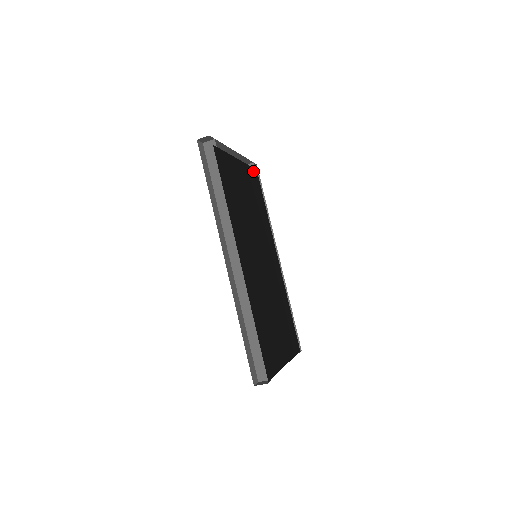
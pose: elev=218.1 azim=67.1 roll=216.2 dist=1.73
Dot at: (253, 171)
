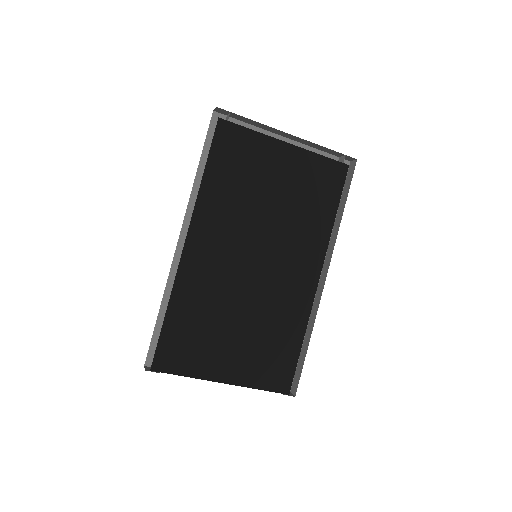
Dot at: (333, 164)
